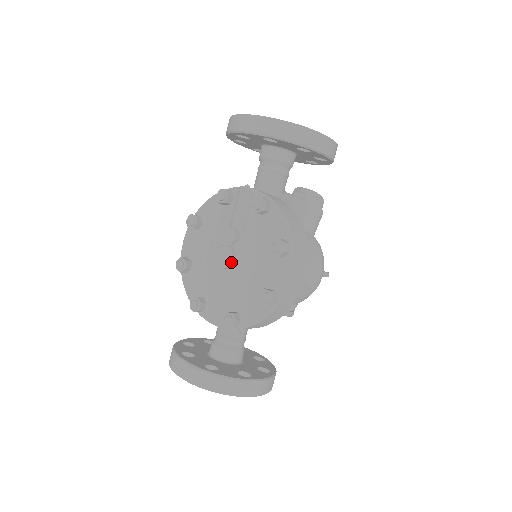
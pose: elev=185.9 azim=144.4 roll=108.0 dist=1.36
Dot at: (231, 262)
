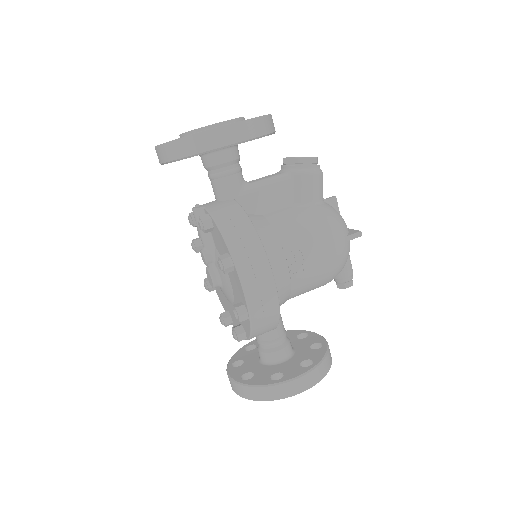
Dot at: (214, 282)
